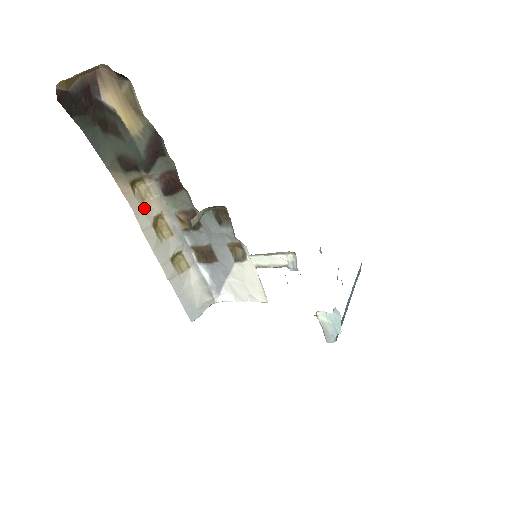
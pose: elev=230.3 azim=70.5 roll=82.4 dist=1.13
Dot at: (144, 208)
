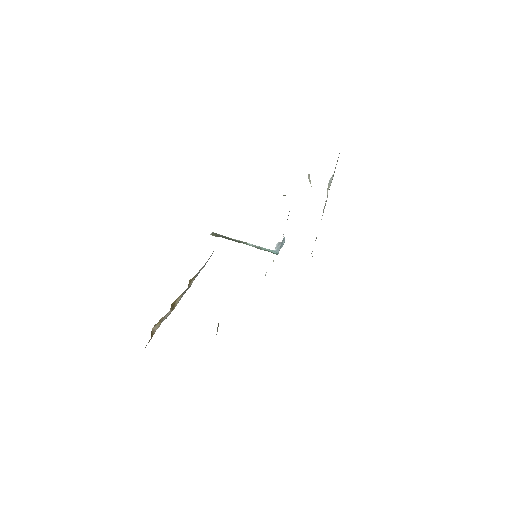
Dot at: (163, 319)
